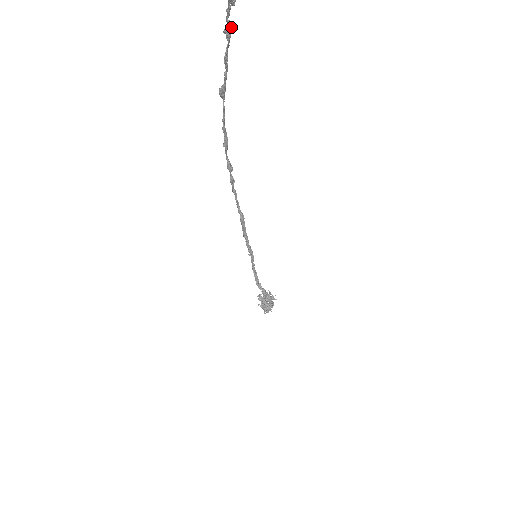
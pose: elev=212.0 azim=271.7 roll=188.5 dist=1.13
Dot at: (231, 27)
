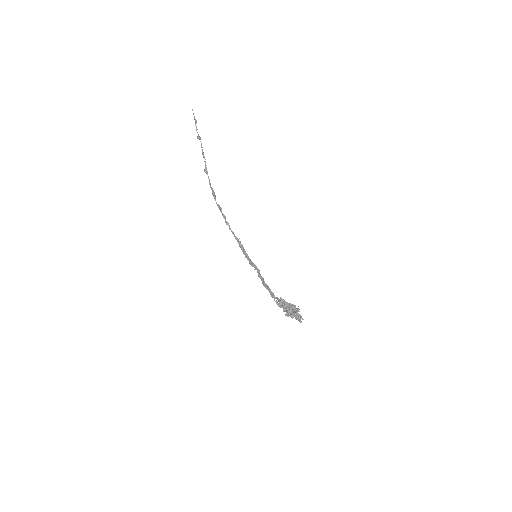
Dot at: (200, 137)
